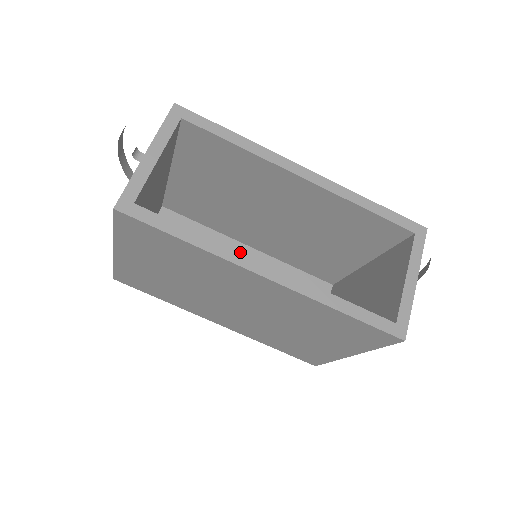
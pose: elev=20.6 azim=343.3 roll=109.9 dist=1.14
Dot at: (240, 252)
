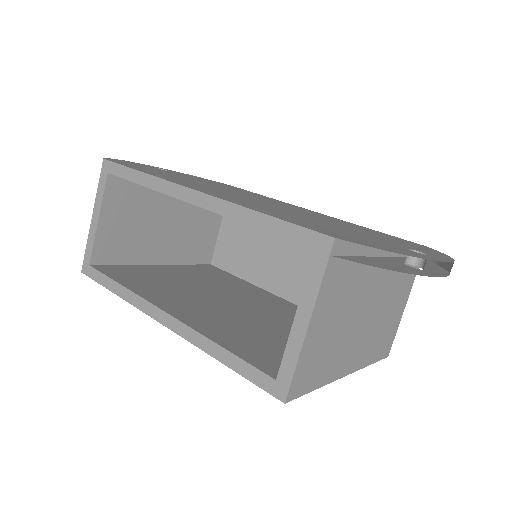
Dot at: (145, 300)
